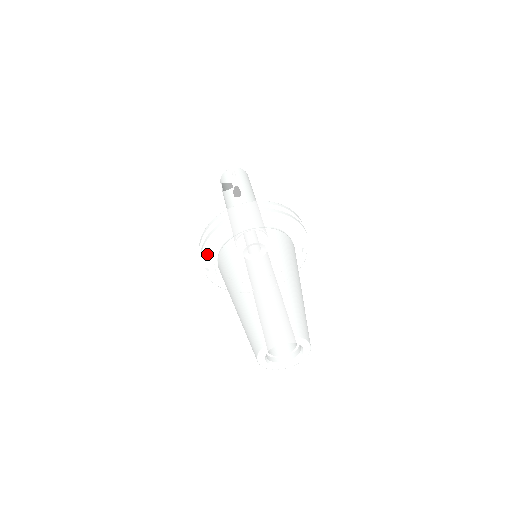
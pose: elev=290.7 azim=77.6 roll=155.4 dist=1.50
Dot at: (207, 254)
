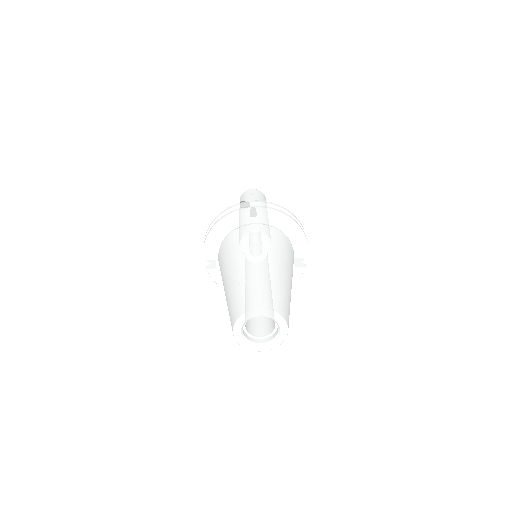
Dot at: (210, 244)
